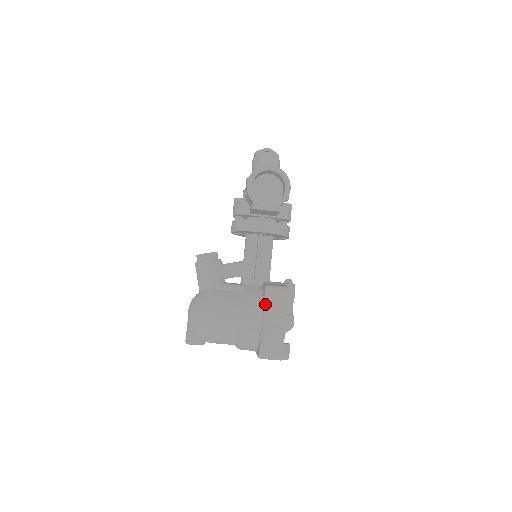
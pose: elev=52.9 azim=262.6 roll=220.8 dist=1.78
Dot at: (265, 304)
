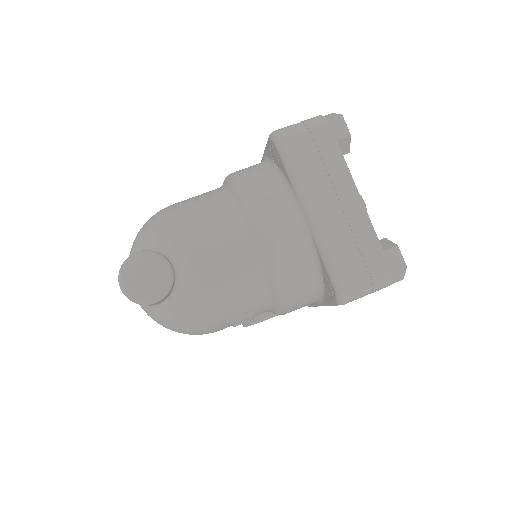
Dot at: occluded
